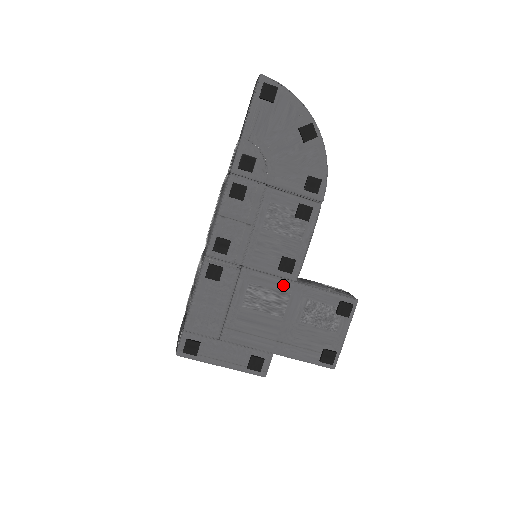
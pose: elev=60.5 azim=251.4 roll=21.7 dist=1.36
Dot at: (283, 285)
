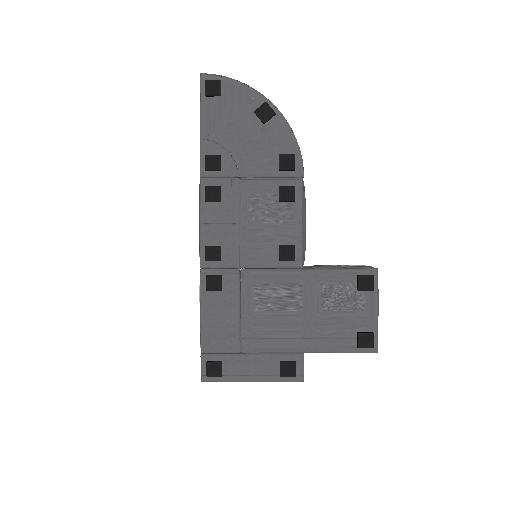
Dot at: (290, 276)
